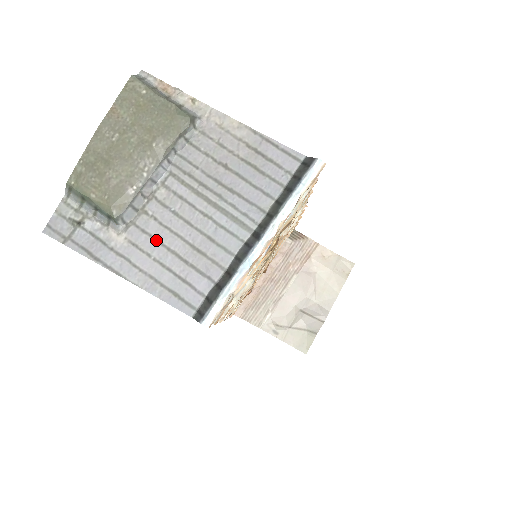
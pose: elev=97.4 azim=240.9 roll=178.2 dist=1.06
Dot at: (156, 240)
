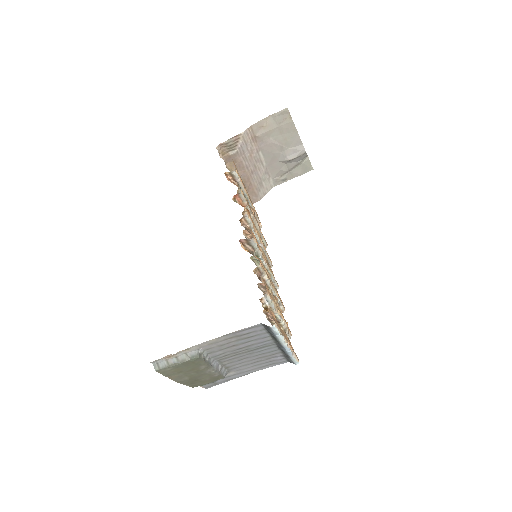
Dot at: (244, 366)
